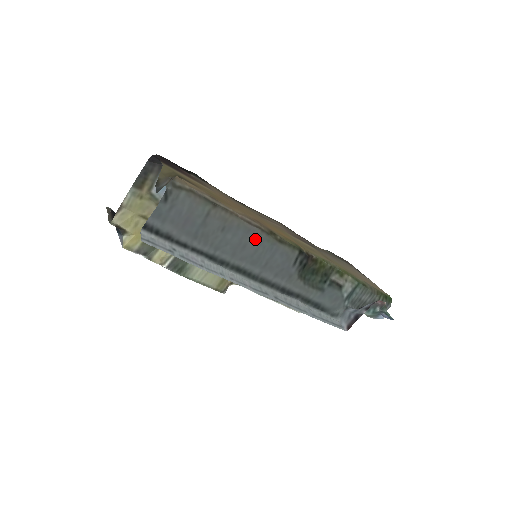
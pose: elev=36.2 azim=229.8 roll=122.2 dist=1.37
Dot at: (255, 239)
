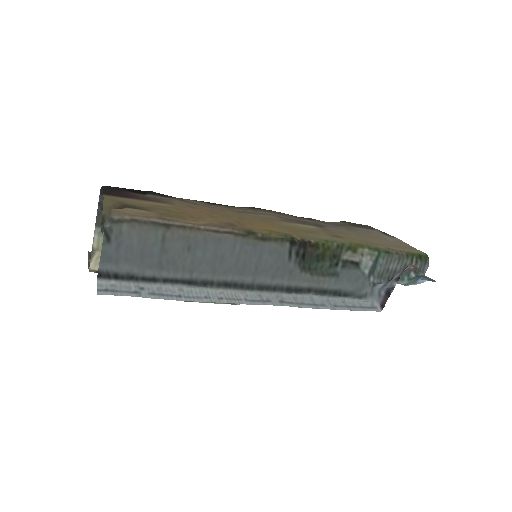
Dot at: (231, 247)
